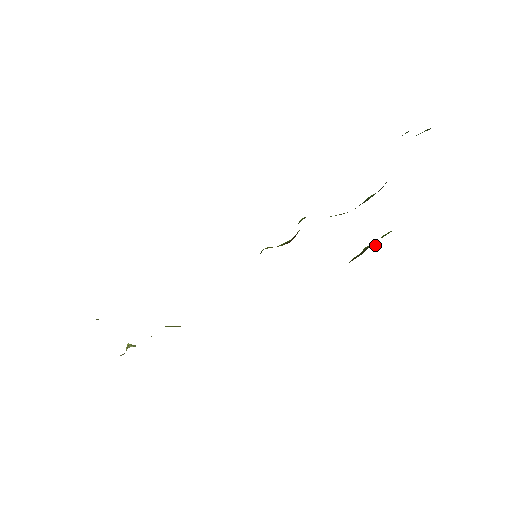
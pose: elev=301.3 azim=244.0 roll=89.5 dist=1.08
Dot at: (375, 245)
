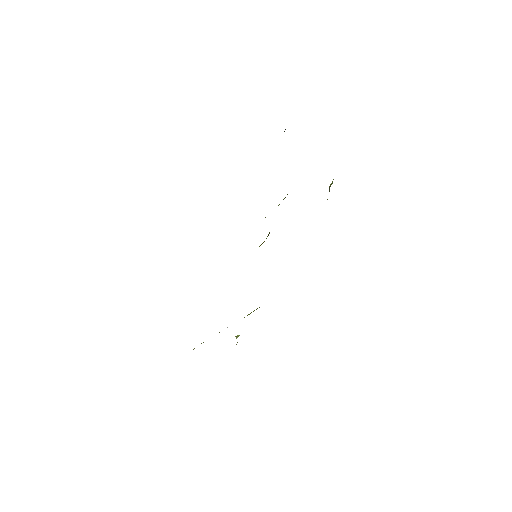
Dot at: occluded
